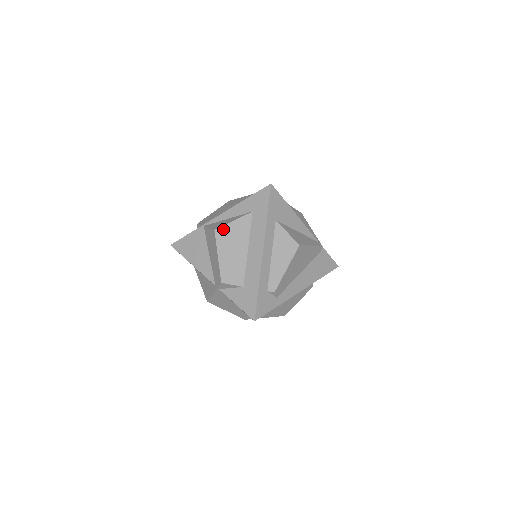
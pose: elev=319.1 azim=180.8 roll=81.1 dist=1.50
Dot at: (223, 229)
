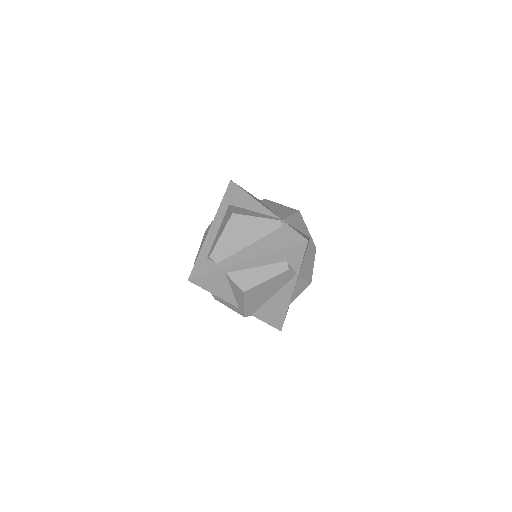
Dot at: (208, 228)
